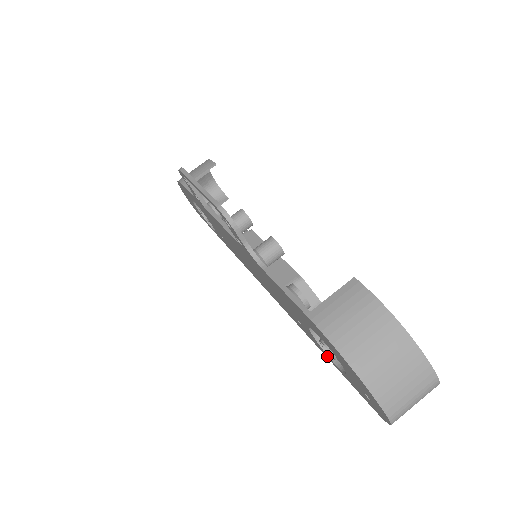
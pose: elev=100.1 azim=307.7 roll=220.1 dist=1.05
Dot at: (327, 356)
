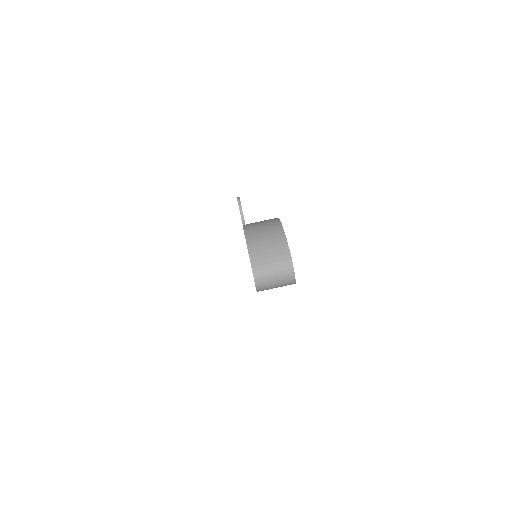
Dot at: occluded
